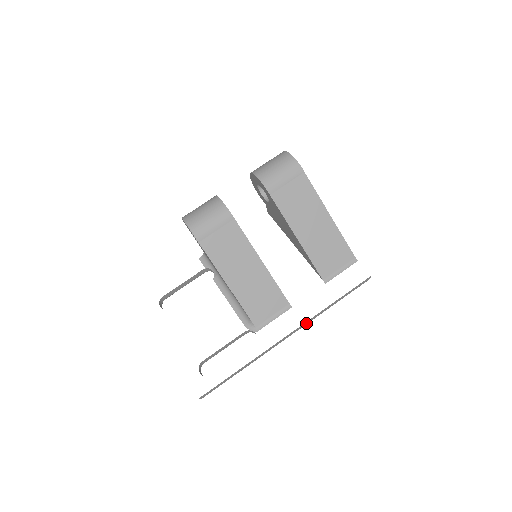
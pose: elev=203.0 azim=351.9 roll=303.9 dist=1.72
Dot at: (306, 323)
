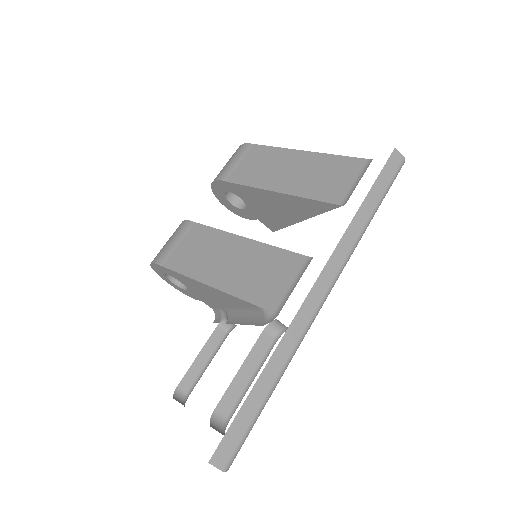
Dot at: (341, 256)
